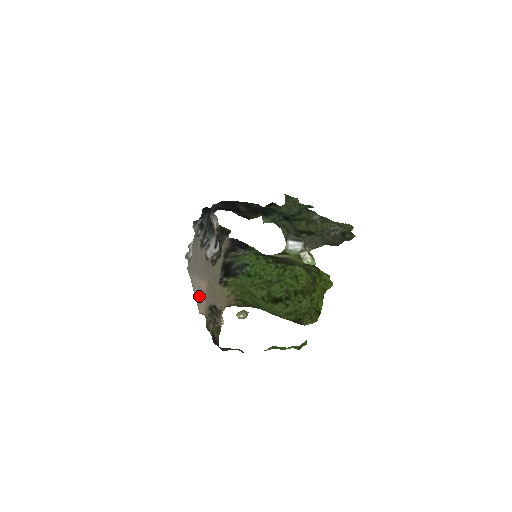
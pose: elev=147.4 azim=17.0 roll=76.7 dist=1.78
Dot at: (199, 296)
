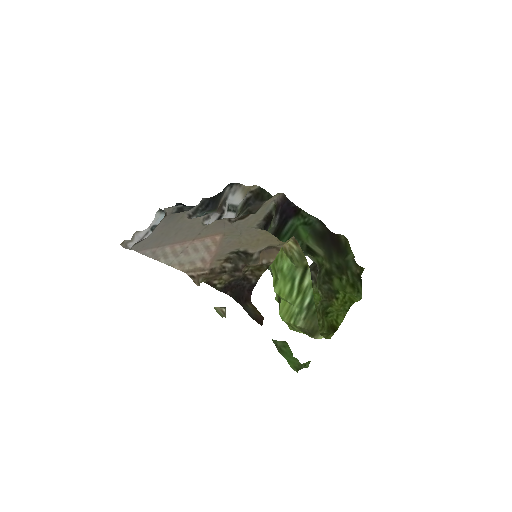
Dot at: (184, 258)
